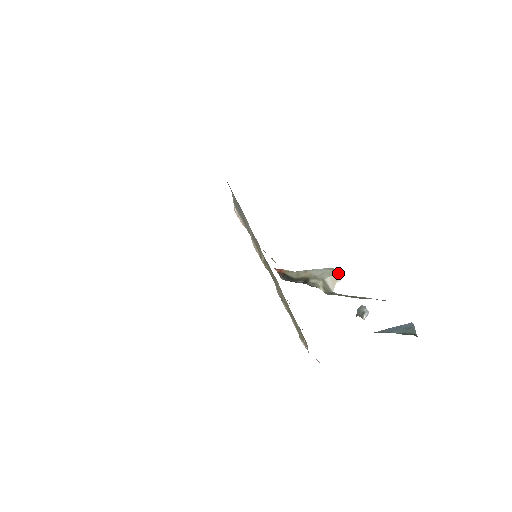
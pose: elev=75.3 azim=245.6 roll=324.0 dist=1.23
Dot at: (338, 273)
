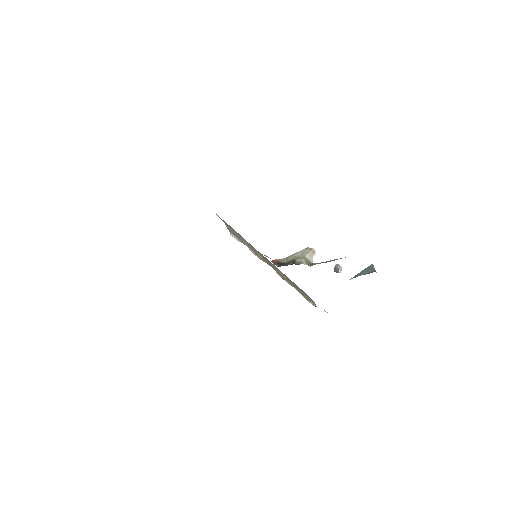
Dot at: (312, 250)
